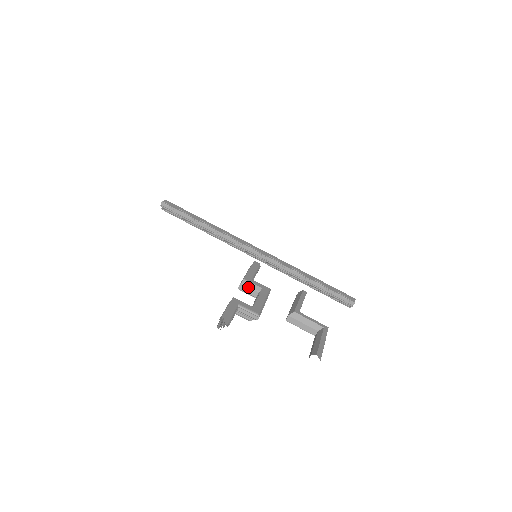
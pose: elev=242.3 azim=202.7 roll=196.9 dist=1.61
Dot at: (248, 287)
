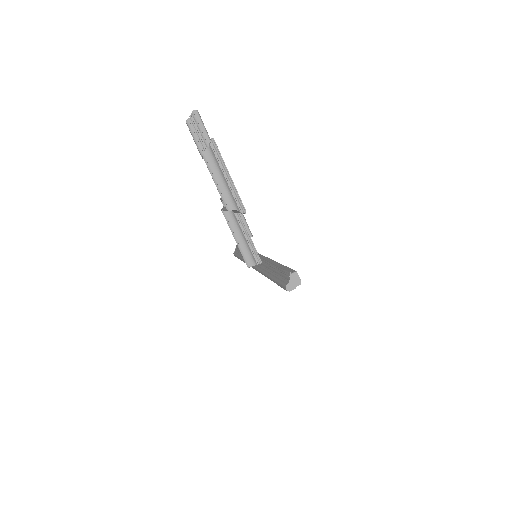
Dot at: occluded
